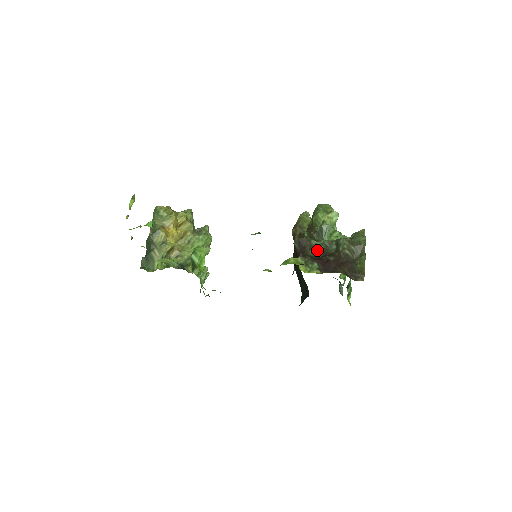
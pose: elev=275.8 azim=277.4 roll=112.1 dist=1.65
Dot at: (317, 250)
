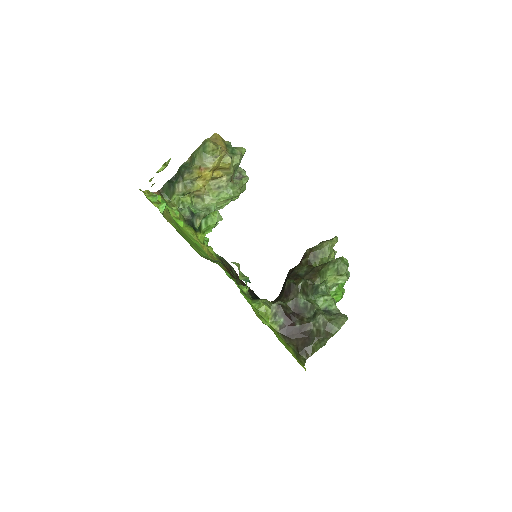
Dot at: (297, 305)
